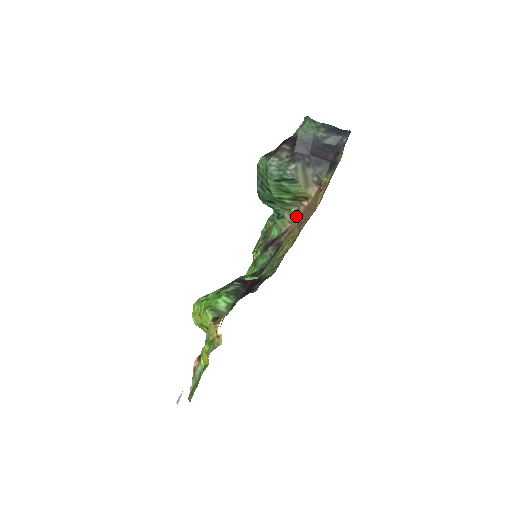
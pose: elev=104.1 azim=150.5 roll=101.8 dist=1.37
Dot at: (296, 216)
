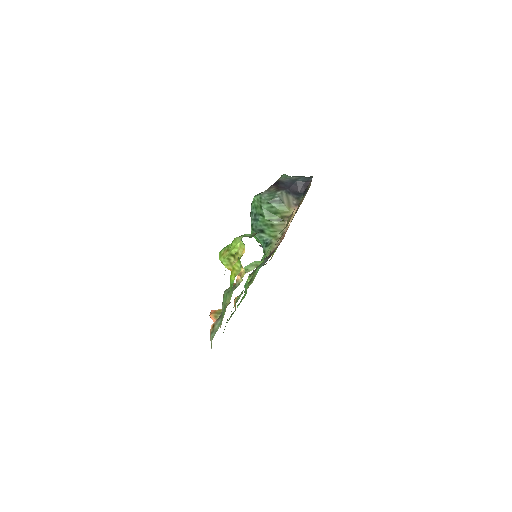
Dot at: (281, 238)
